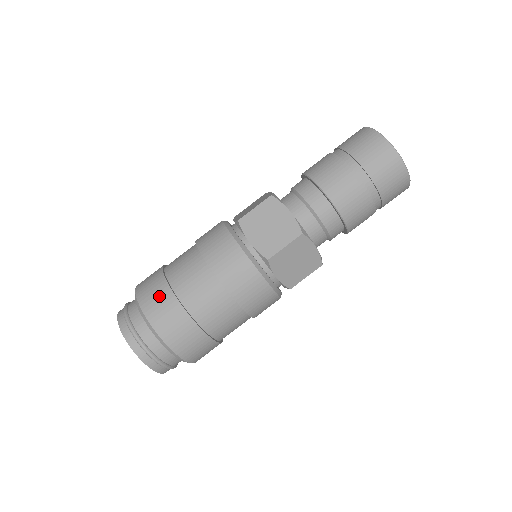
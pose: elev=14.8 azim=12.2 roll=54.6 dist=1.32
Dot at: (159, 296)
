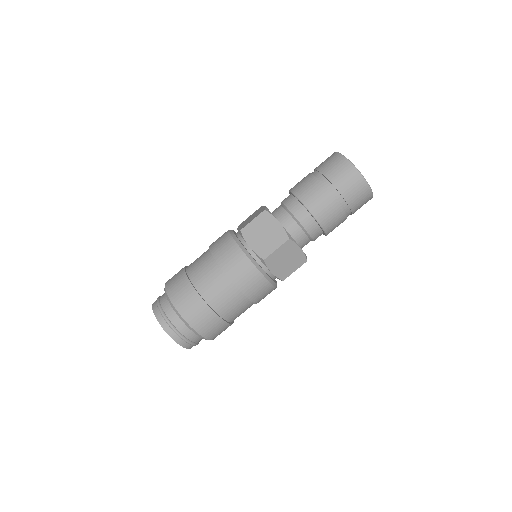
Dot at: (209, 321)
